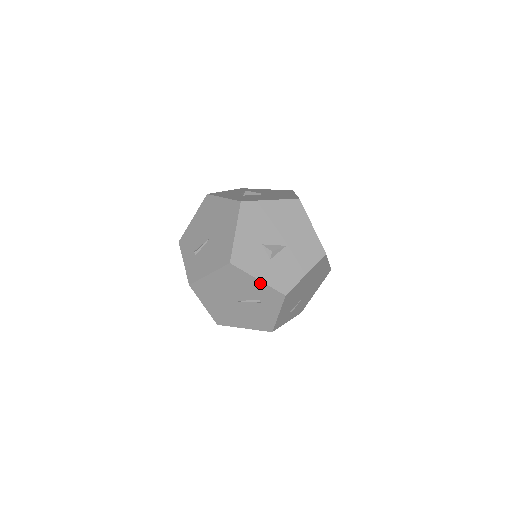
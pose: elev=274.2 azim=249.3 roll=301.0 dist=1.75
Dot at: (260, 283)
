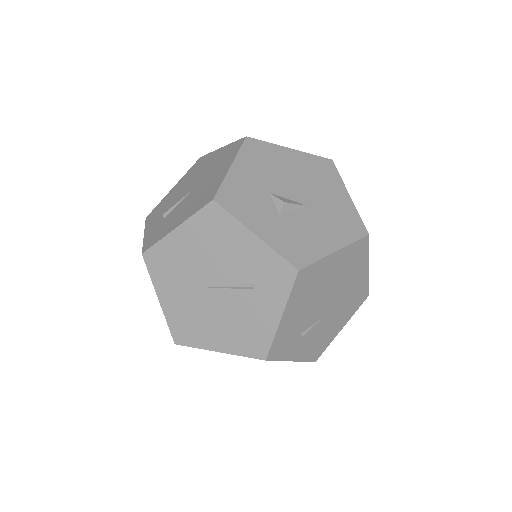
Dot at: (258, 243)
